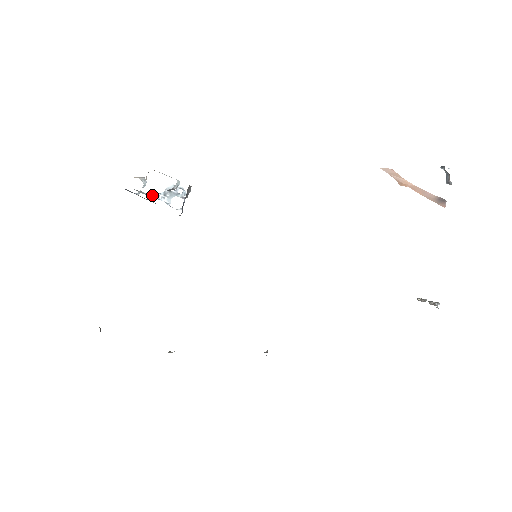
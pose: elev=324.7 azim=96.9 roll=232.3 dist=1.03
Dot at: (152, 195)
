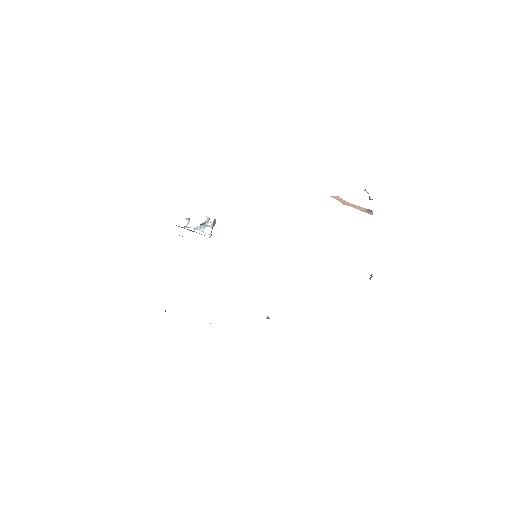
Dot at: (193, 228)
